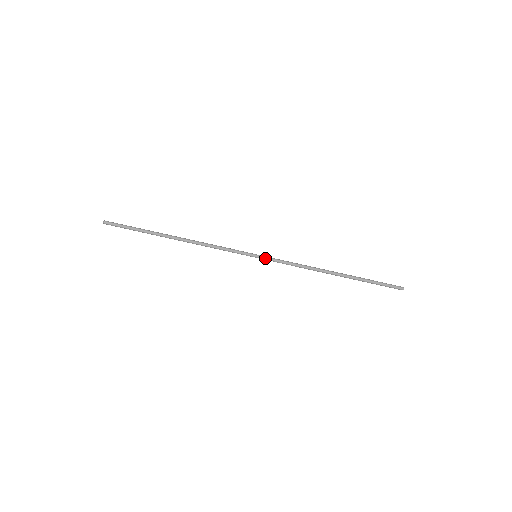
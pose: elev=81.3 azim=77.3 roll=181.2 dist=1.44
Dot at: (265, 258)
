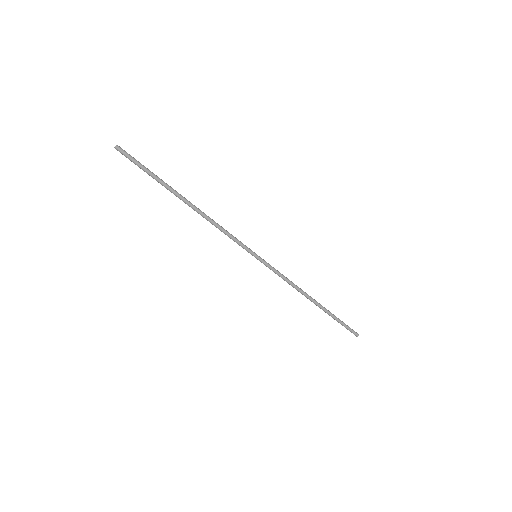
Dot at: (263, 263)
